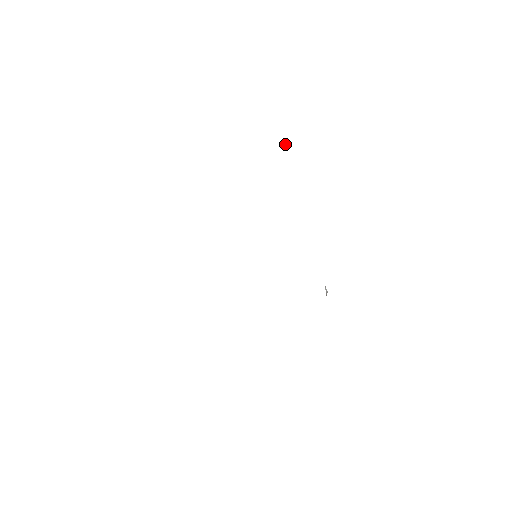
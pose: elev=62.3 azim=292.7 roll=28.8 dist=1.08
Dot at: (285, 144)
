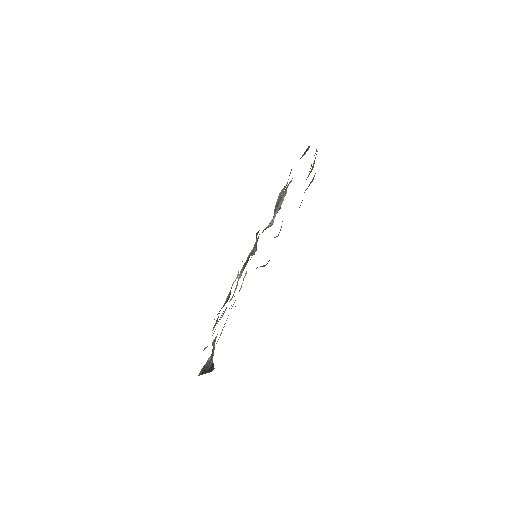
Dot at: occluded
